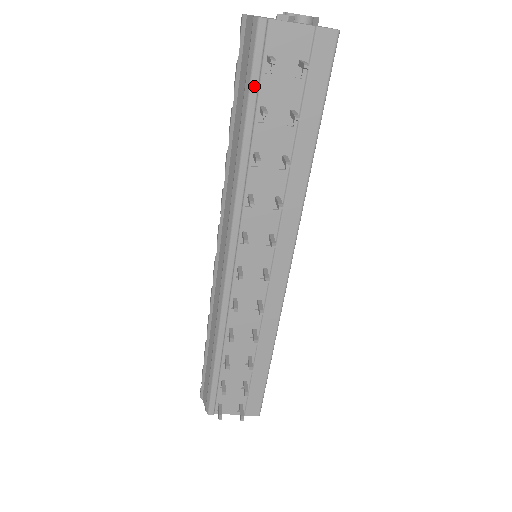
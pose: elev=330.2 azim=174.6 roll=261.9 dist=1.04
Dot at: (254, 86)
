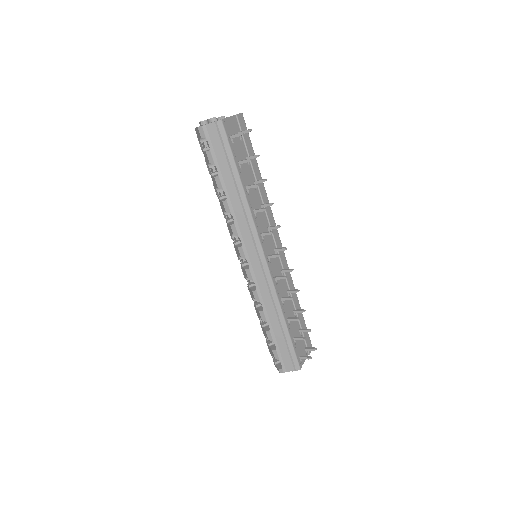
Dot at: (233, 153)
